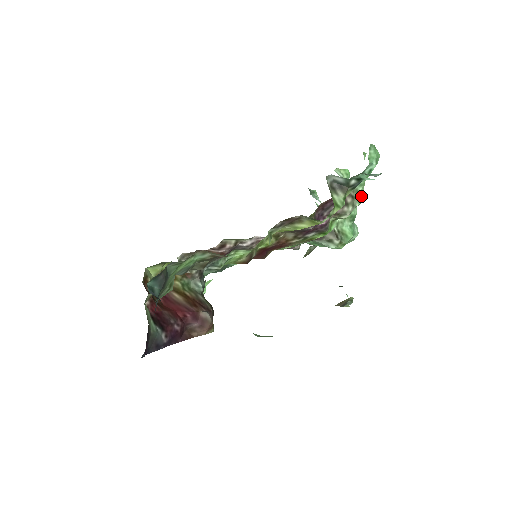
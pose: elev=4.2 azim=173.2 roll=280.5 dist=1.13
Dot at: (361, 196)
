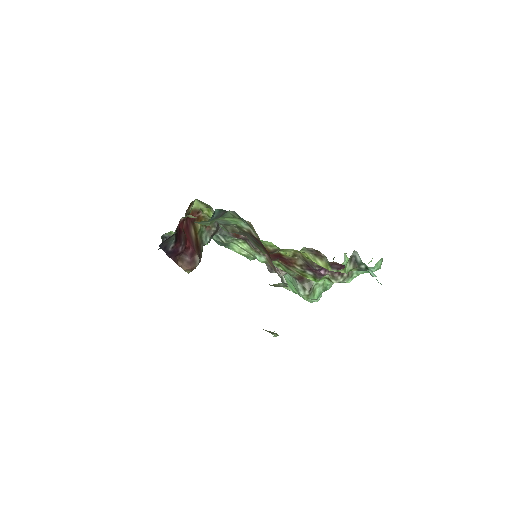
Dot at: (351, 279)
